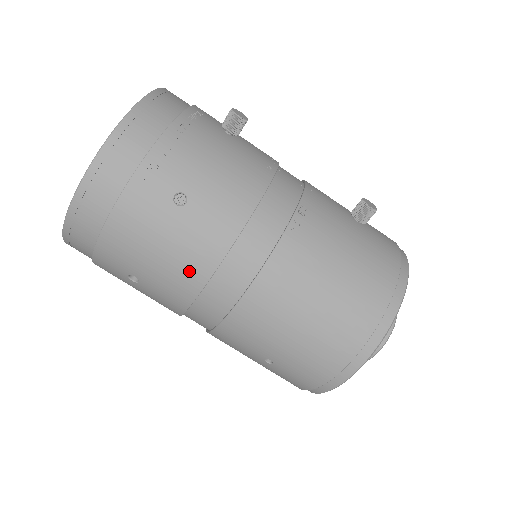
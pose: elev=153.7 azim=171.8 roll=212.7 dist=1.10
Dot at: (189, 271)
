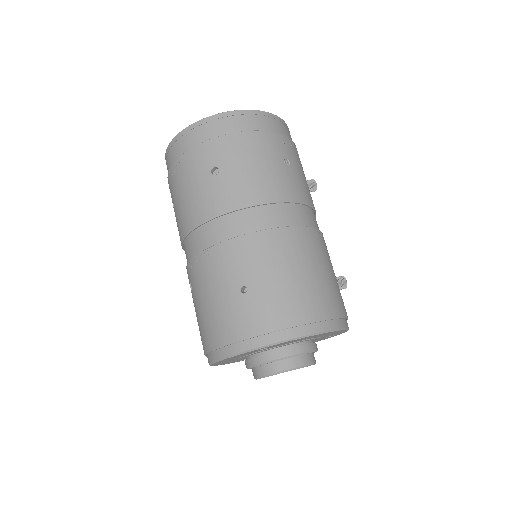
Dot at: (262, 189)
